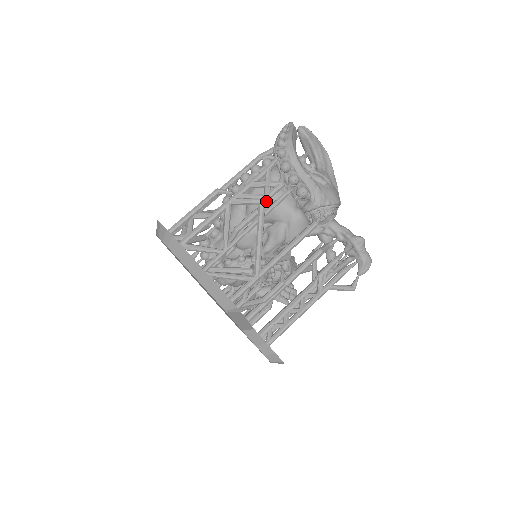
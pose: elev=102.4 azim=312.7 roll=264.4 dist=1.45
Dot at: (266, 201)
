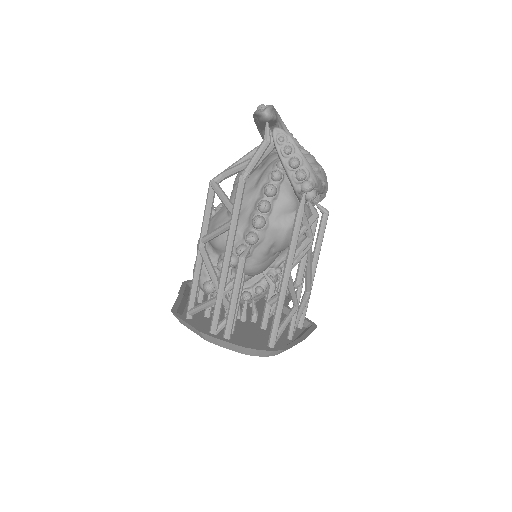
Dot at: (312, 242)
